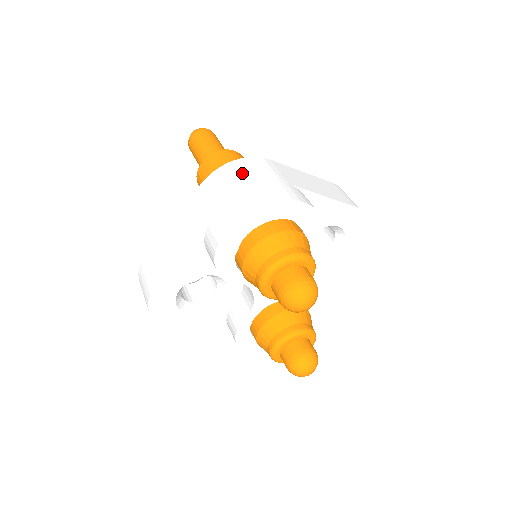
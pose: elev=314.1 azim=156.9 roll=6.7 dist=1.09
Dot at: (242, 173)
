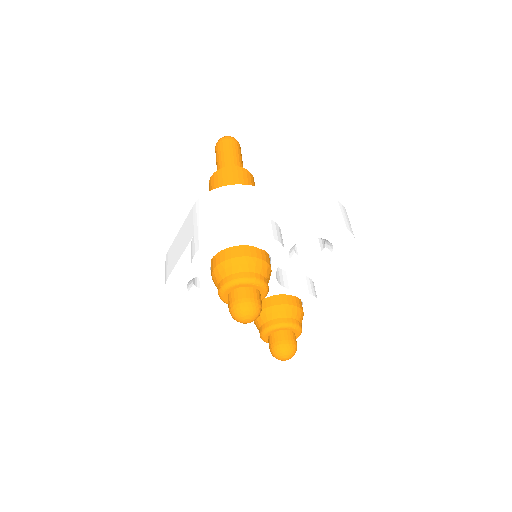
Dot at: (215, 203)
